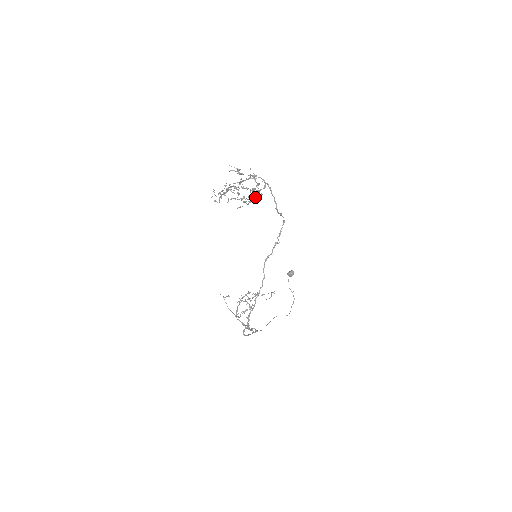
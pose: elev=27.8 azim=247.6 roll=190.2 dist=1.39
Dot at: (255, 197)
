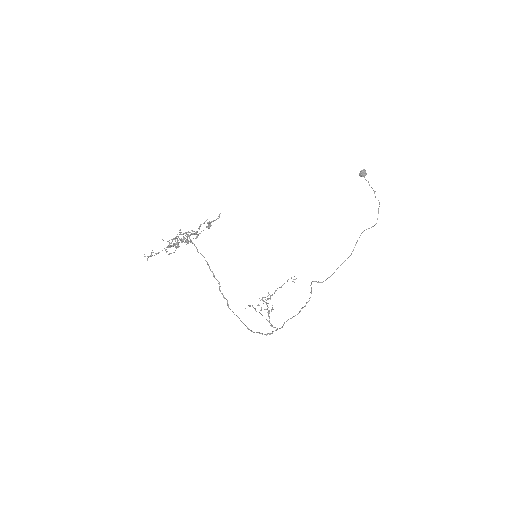
Dot at: (208, 224)
